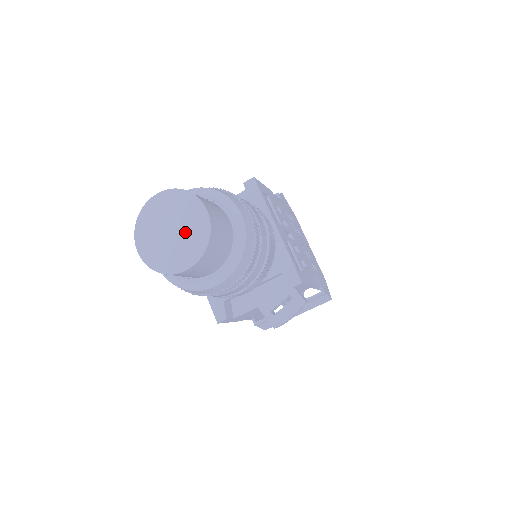
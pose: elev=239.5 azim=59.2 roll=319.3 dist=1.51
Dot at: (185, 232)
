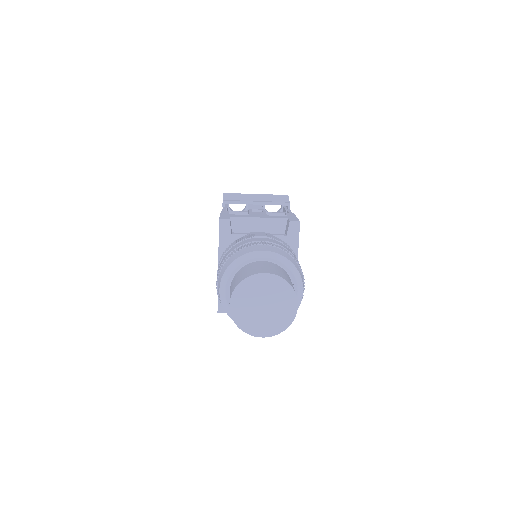
Dot at: (274, 312)
